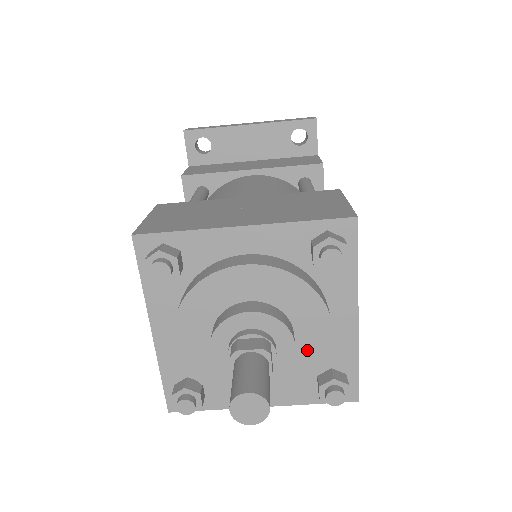
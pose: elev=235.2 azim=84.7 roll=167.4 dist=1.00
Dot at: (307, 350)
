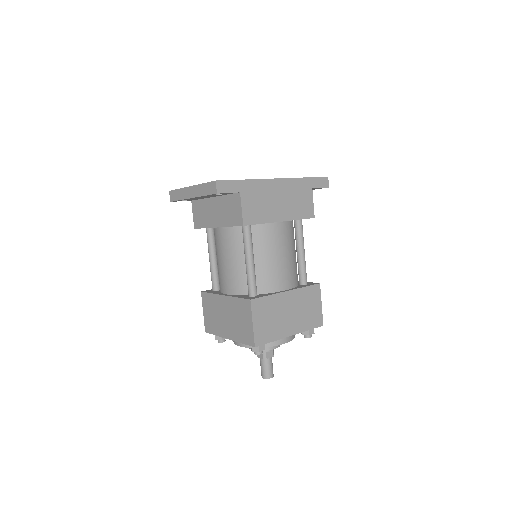
Dot at: occluded
